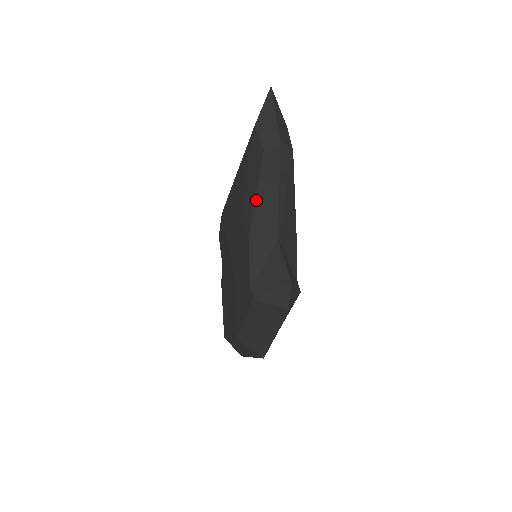
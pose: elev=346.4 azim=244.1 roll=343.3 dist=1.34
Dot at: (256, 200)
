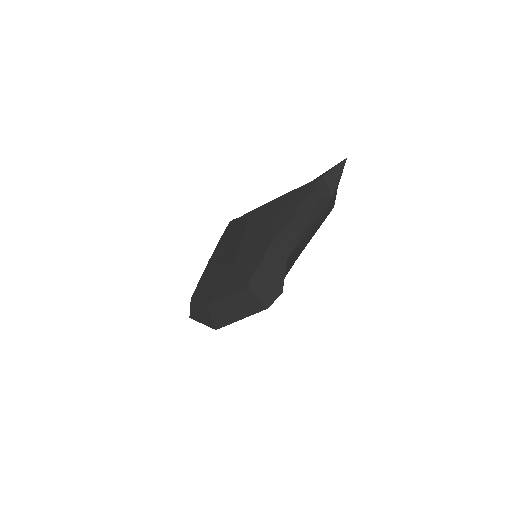
Dot at: (293, 224)
